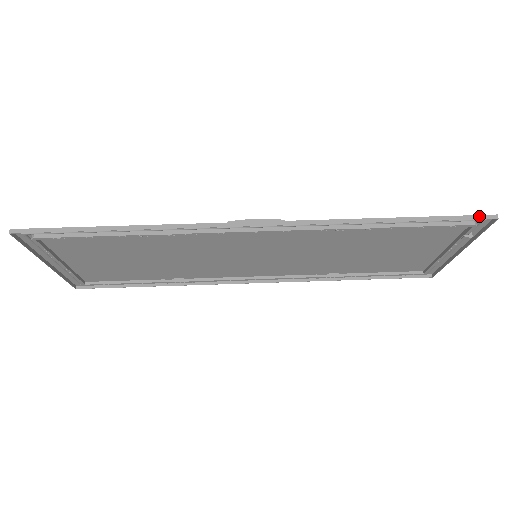
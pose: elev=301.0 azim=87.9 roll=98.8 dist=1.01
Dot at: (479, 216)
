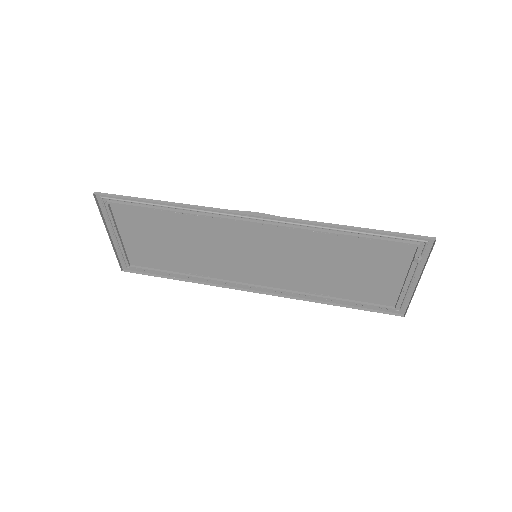
Dot at: (421, 236)
